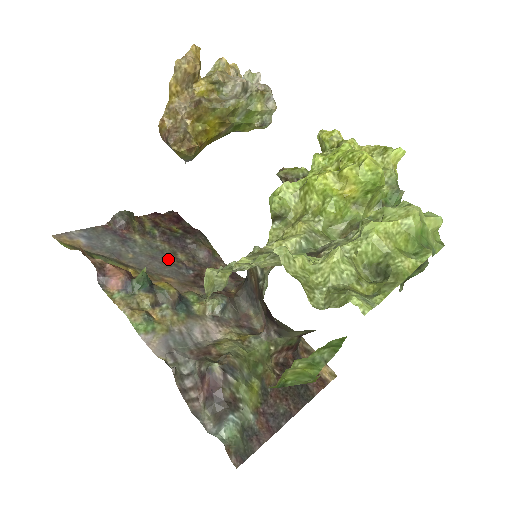
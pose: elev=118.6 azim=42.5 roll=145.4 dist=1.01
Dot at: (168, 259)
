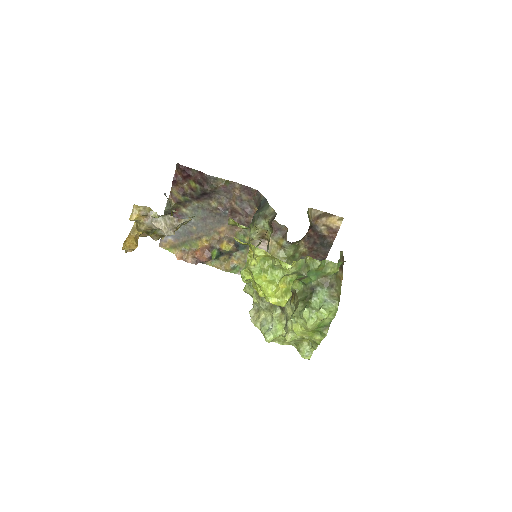
Dot at: (210, 213)
